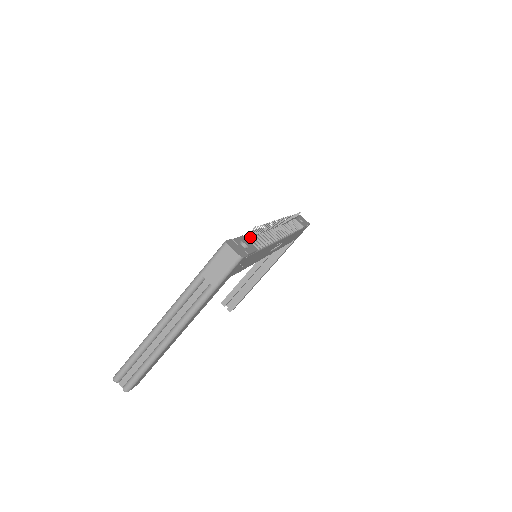
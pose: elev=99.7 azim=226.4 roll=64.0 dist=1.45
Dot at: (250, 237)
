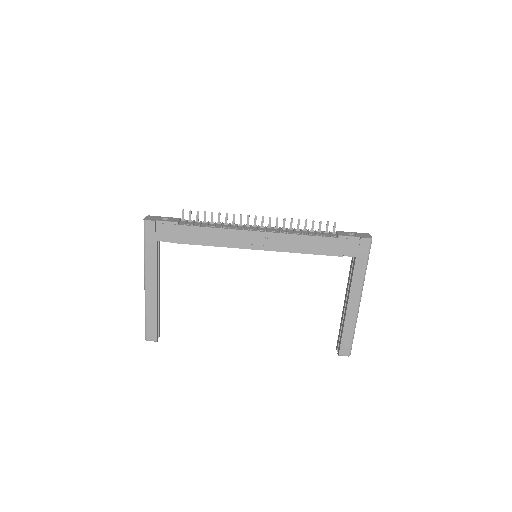
Dot at: (193, 221)
